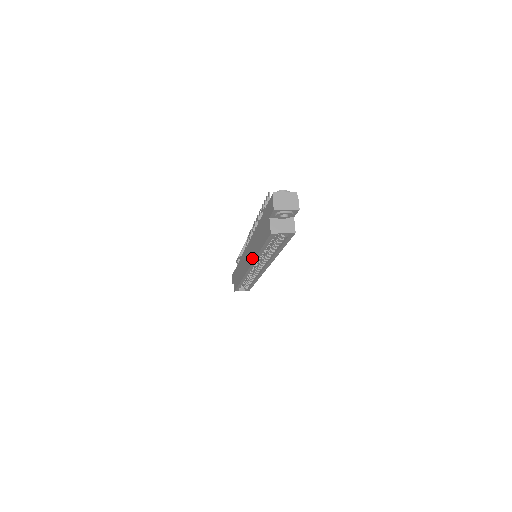
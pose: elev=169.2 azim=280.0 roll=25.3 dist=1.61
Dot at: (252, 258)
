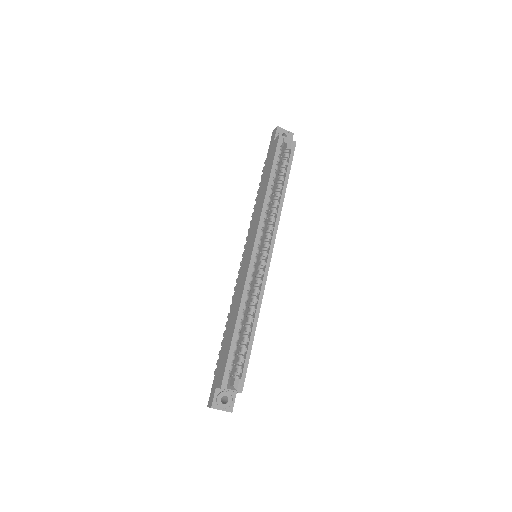
Dot at: (258, 218)
